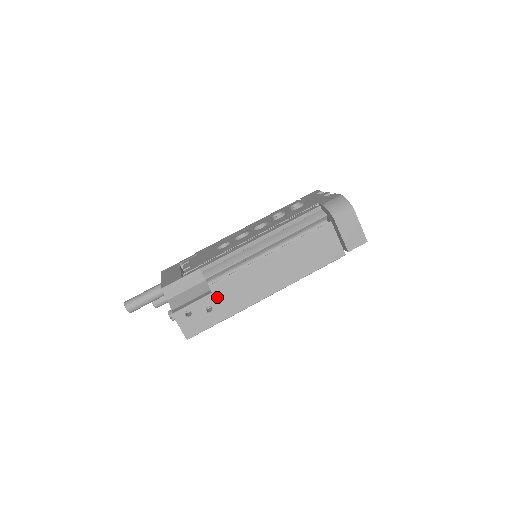
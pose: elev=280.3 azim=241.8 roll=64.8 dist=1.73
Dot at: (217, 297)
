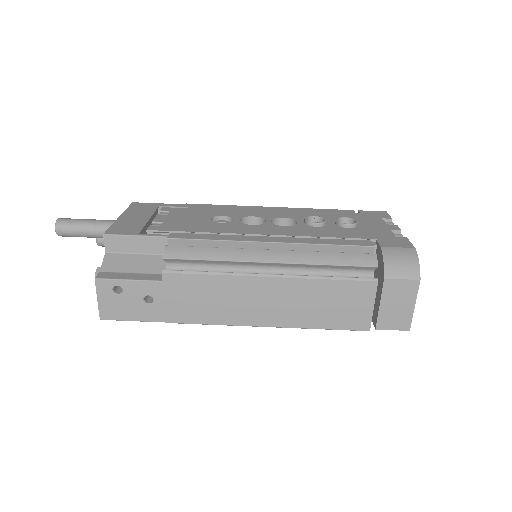
Dot at: (166, 290)
